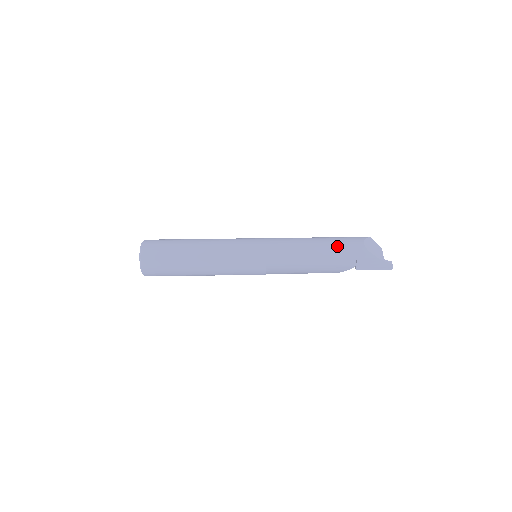
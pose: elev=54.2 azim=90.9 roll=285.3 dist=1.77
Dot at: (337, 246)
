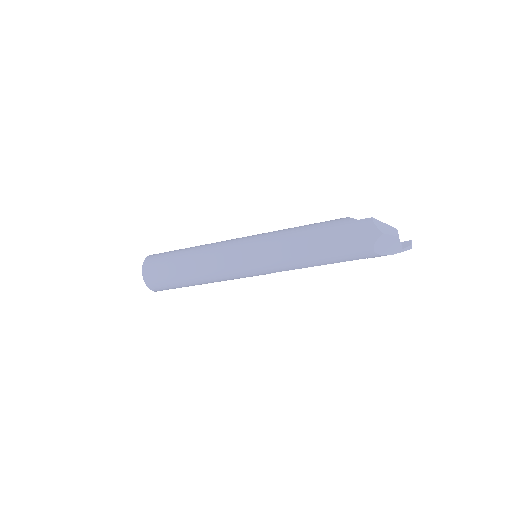
Dot at: (342, 258)
